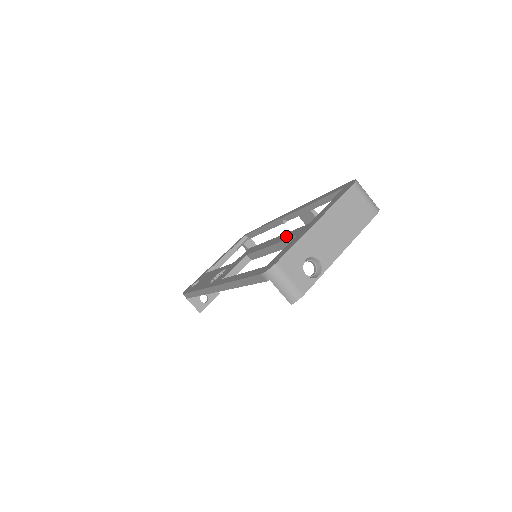
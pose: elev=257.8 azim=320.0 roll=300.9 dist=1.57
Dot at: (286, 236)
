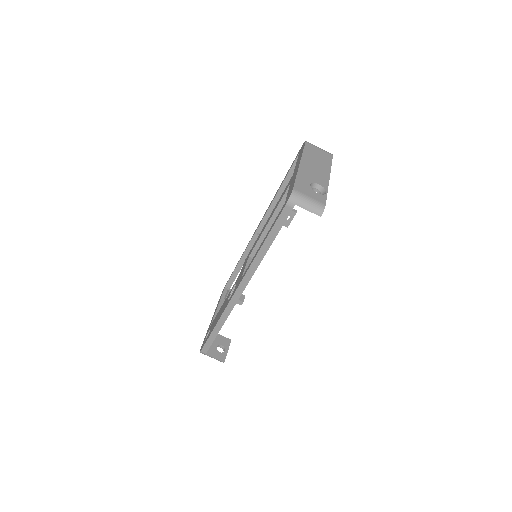
Dot at: (279, 200)
